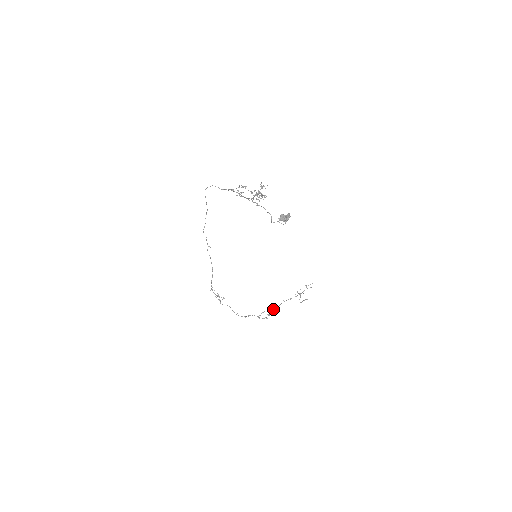
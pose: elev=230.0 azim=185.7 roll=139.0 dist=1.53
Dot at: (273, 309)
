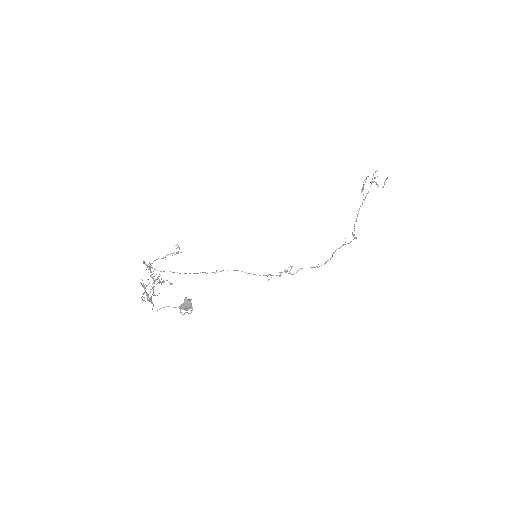
Dot at: (354, 226)
